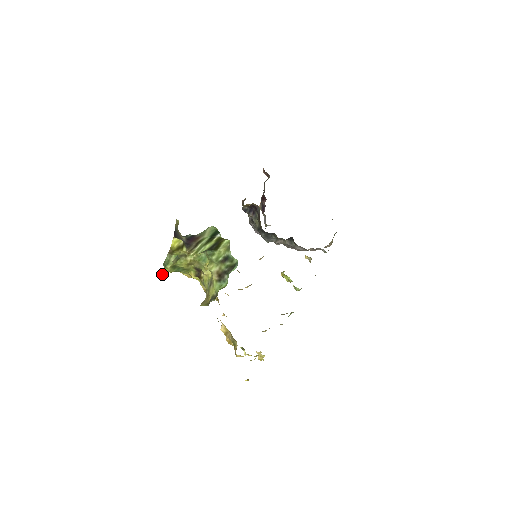
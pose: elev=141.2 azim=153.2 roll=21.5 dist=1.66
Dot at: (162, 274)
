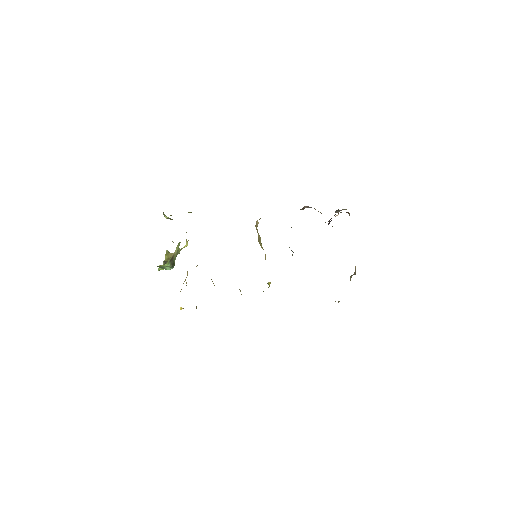
Dot at: occluded
